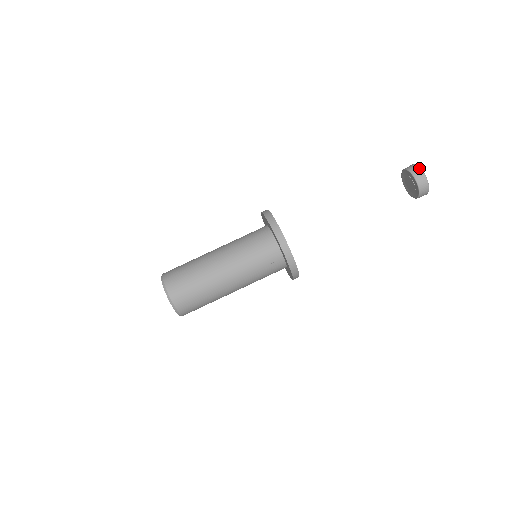
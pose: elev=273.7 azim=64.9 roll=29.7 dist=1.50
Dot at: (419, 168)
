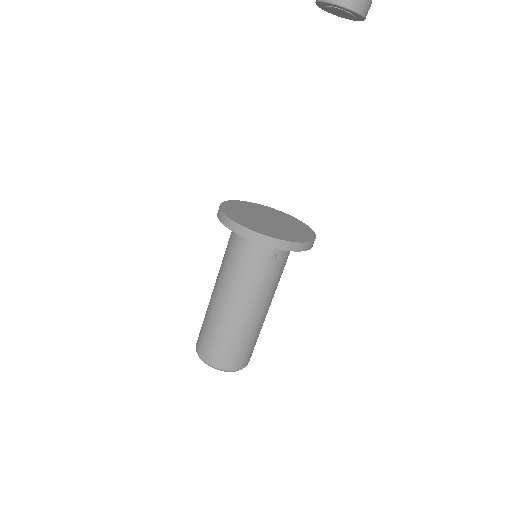
Dot at: out of frame
